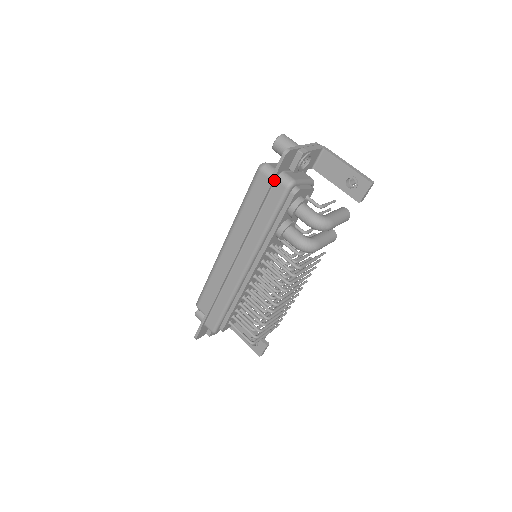
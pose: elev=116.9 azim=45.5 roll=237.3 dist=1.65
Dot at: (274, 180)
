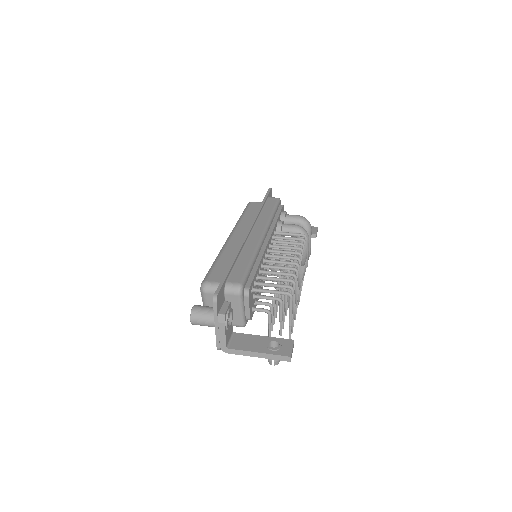
Dot at: (268, 197)
